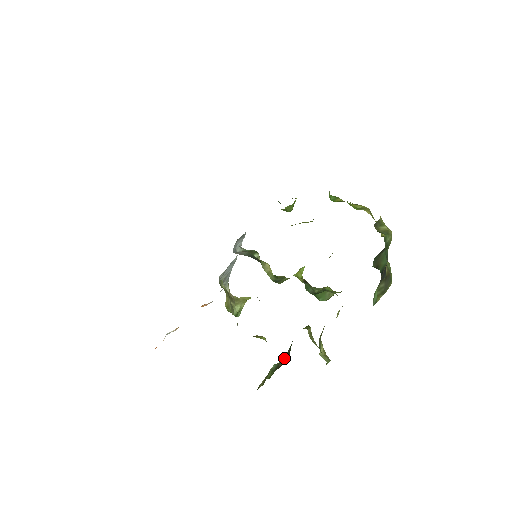
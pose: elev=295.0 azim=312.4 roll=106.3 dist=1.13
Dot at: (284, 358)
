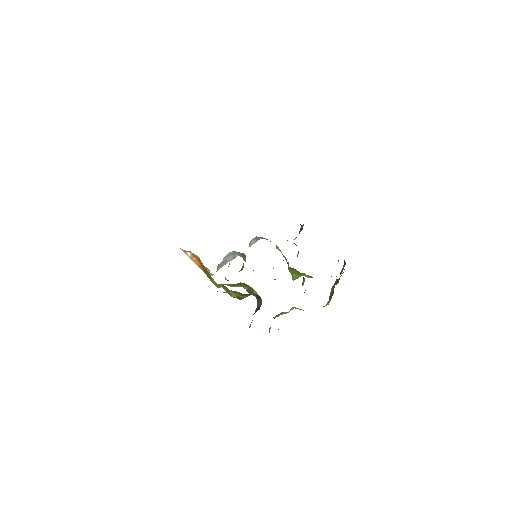
Dot at: occluded
